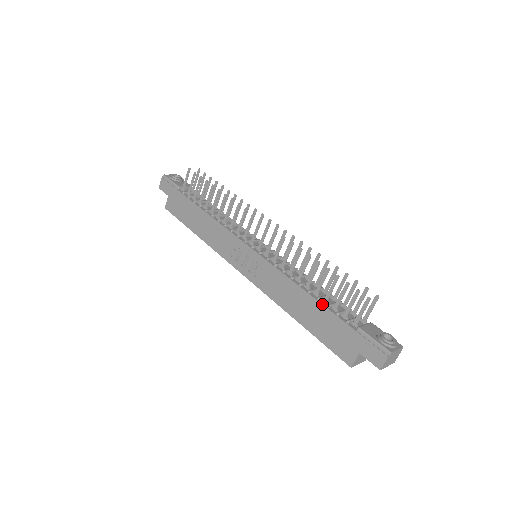
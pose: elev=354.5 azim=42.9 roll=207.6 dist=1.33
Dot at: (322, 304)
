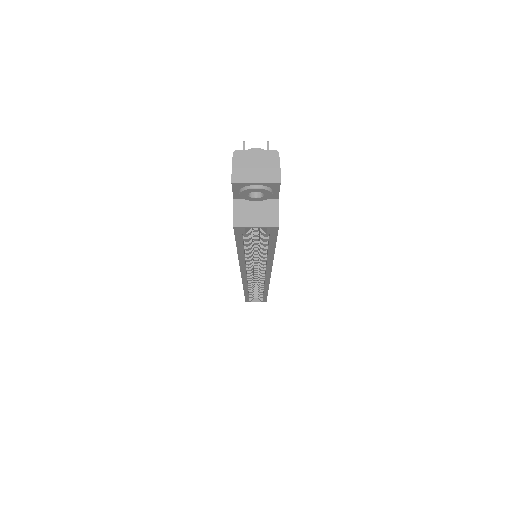
Dot at: occluded
